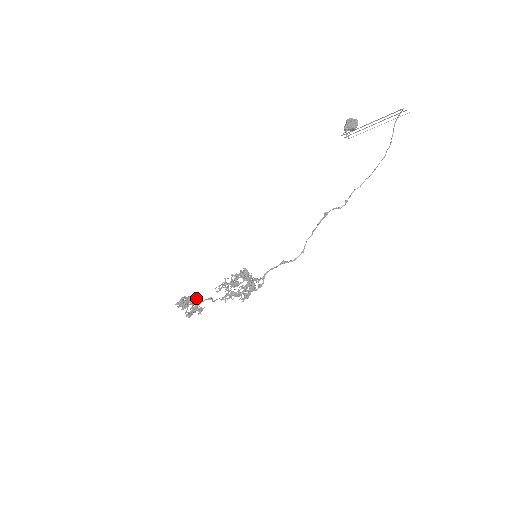
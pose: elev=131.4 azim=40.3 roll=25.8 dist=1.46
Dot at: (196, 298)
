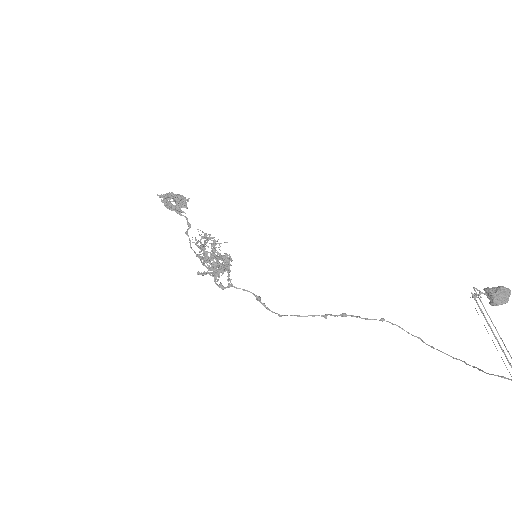
Dot at: (188, 200)
